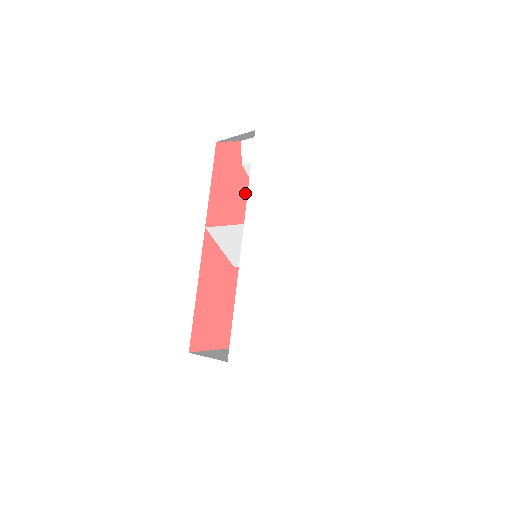
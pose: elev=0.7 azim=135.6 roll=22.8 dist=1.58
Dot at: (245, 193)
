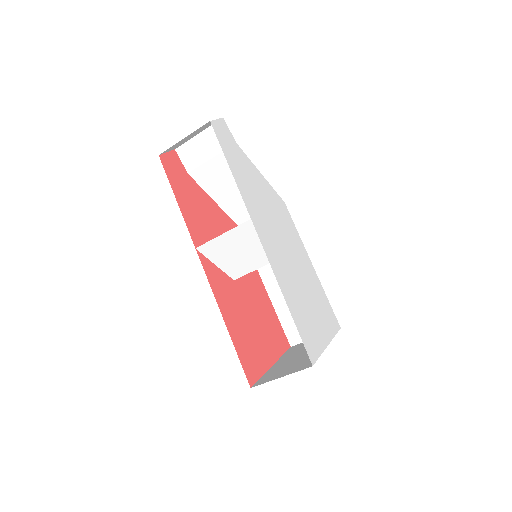
Dot at: (204, 202)
